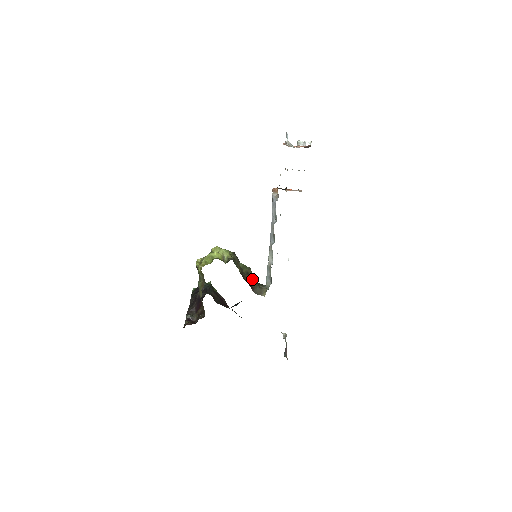
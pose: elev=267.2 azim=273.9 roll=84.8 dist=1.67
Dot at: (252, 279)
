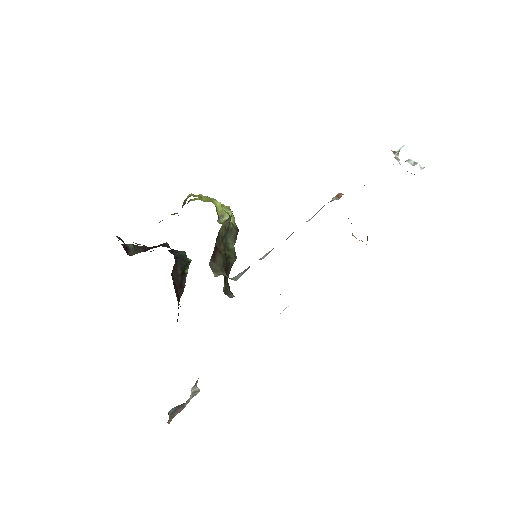
Dot at: (224, 256)
